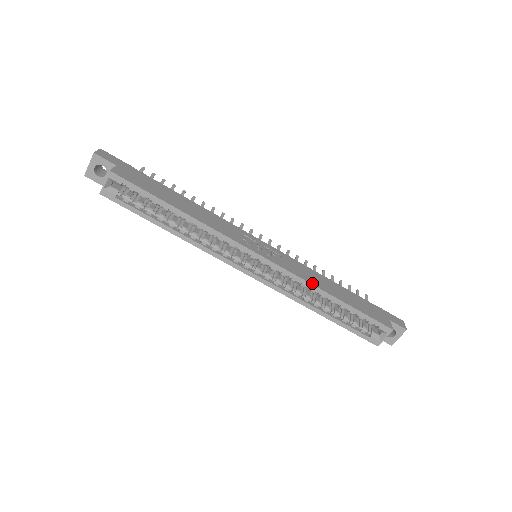
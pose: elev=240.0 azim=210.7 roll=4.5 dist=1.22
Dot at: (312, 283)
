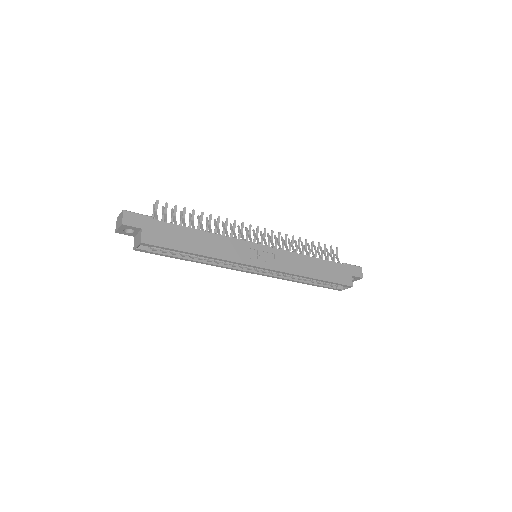
Dot at: (298, 274)
